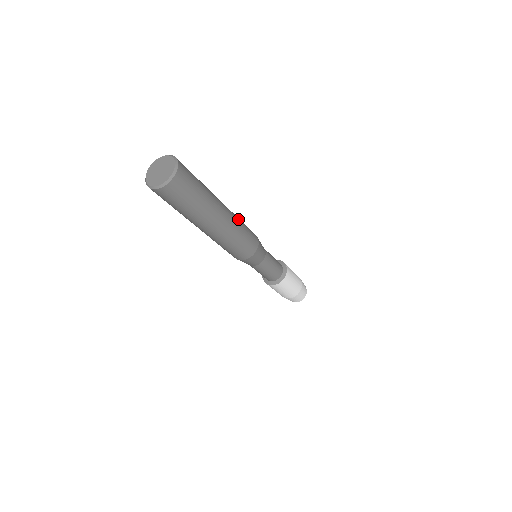
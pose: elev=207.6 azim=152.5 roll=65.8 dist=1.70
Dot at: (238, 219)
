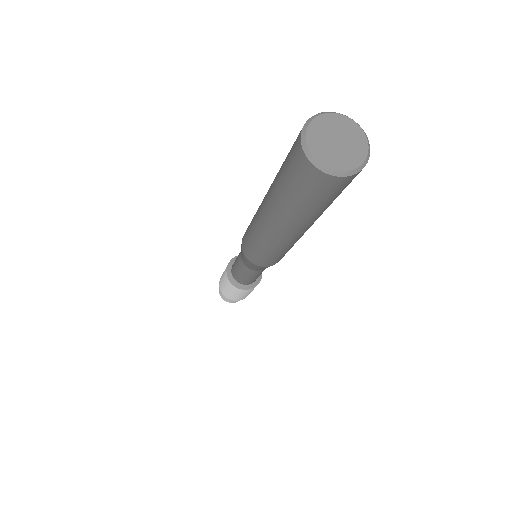
Dot at: occluded
